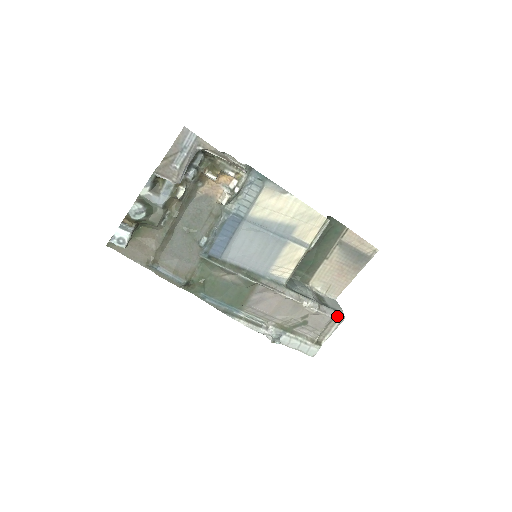
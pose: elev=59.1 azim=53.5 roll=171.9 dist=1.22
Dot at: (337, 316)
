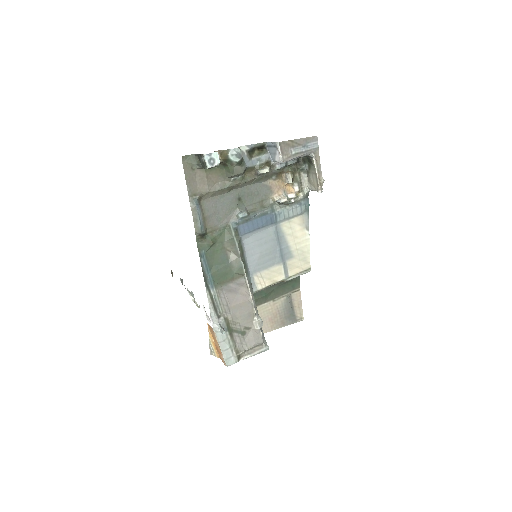
Dot at: (265, 344)
